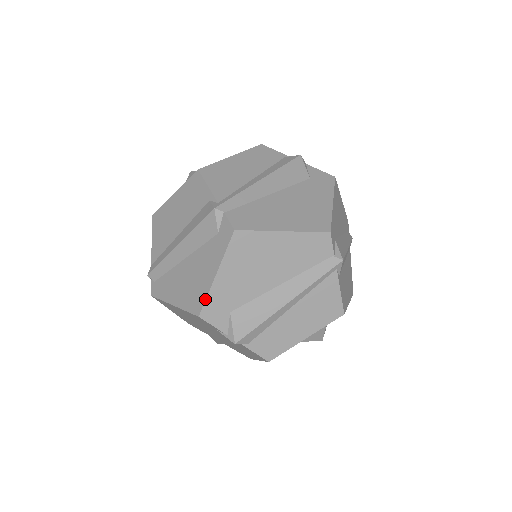
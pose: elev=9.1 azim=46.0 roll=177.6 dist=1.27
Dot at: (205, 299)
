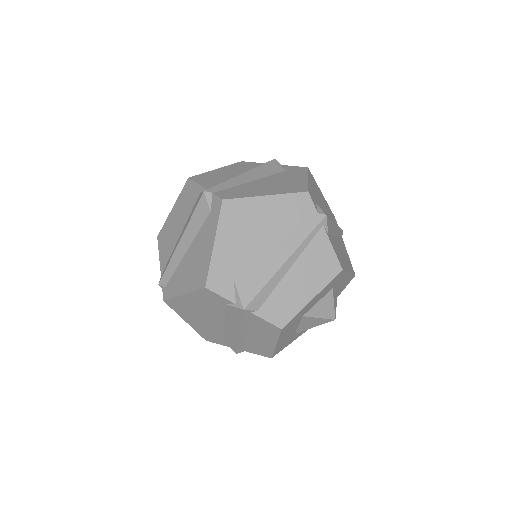
Dot at: (208, 269)
